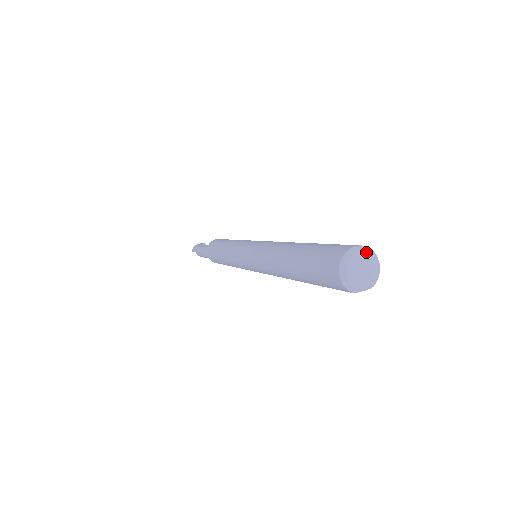
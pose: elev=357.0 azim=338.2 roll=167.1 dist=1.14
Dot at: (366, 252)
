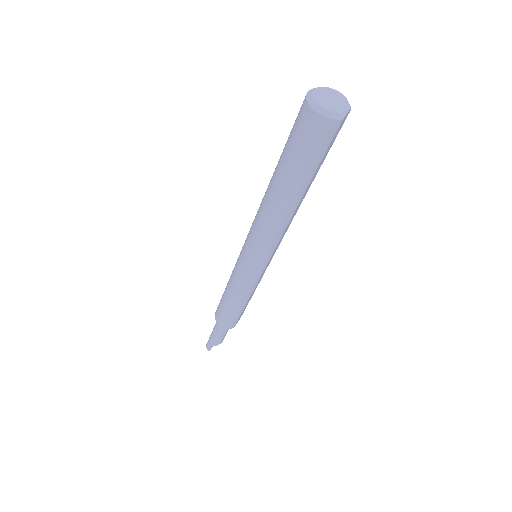
Dot at: (320, 88)
